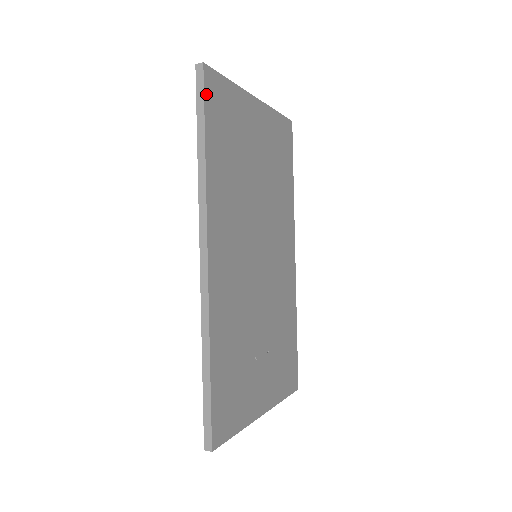
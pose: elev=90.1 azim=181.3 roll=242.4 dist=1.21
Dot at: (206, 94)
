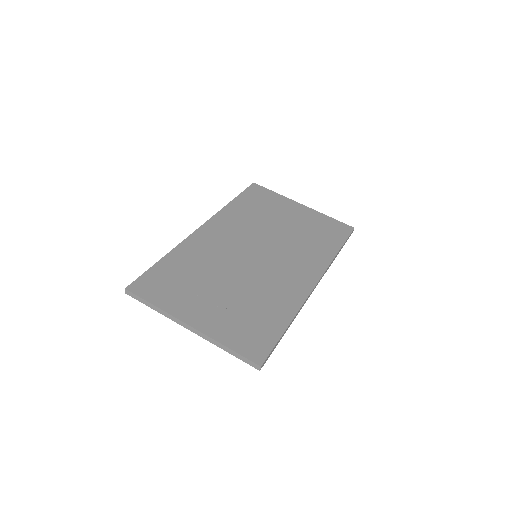
Dot at: (248, 189)
